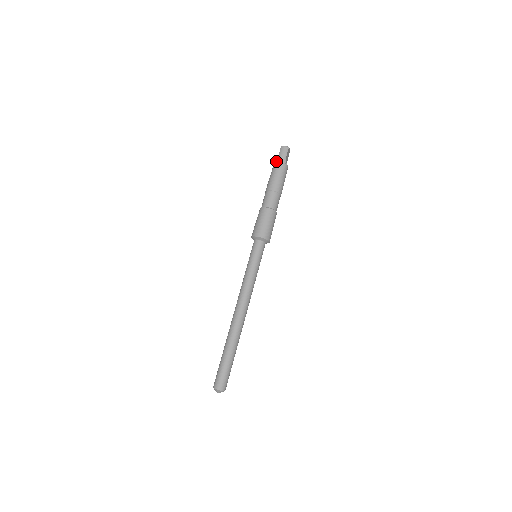
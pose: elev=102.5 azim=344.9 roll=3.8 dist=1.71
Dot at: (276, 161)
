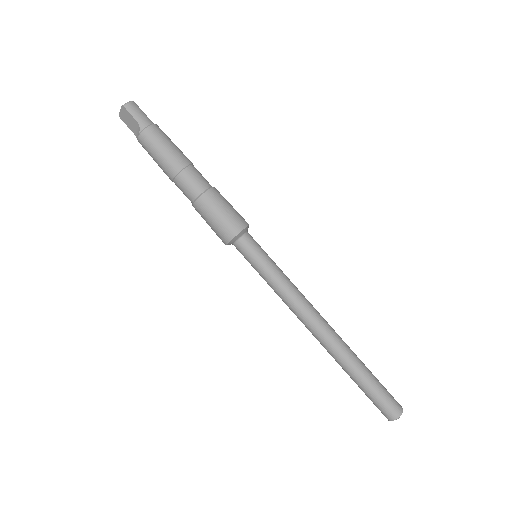
Dot at: (142, 129)
